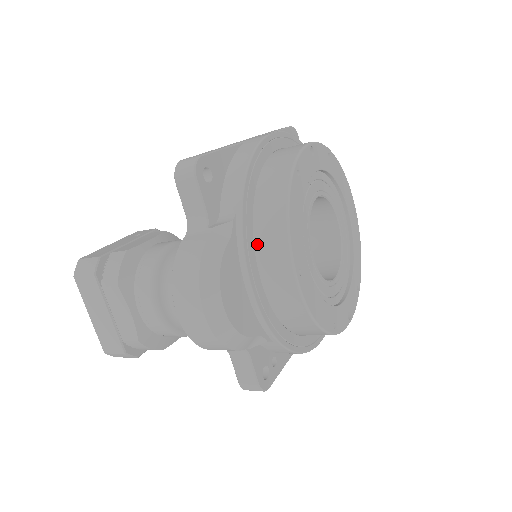
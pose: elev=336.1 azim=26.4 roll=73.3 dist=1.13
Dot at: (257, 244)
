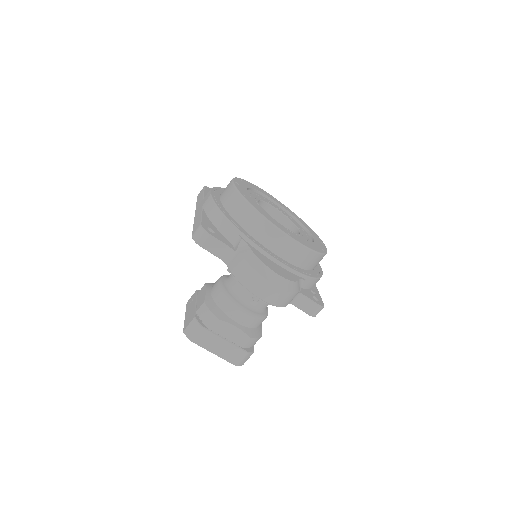
Dot at: (260, 240)
